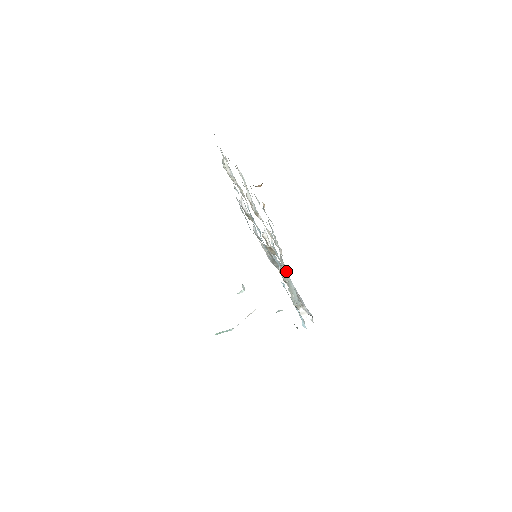
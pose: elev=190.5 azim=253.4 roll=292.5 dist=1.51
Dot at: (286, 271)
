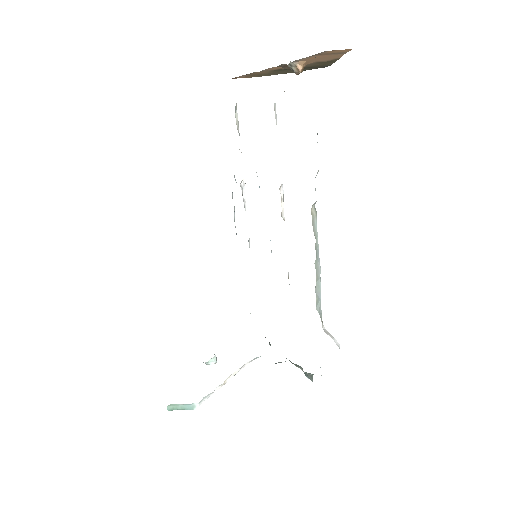
Dot at: (316, 223)
